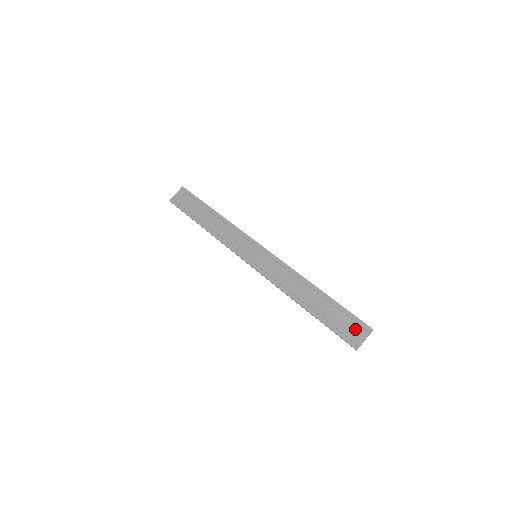
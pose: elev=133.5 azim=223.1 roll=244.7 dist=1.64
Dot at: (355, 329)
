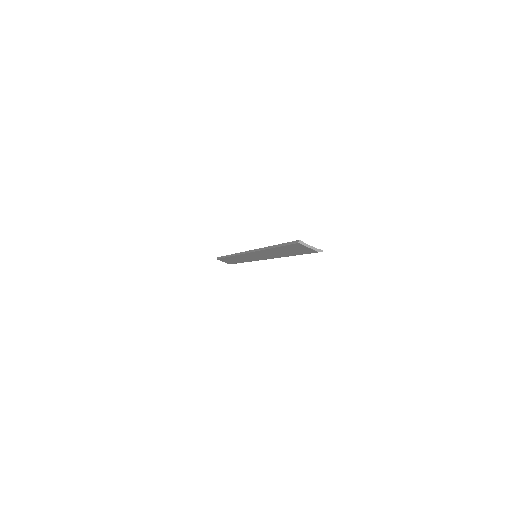
Dot at: occluded
